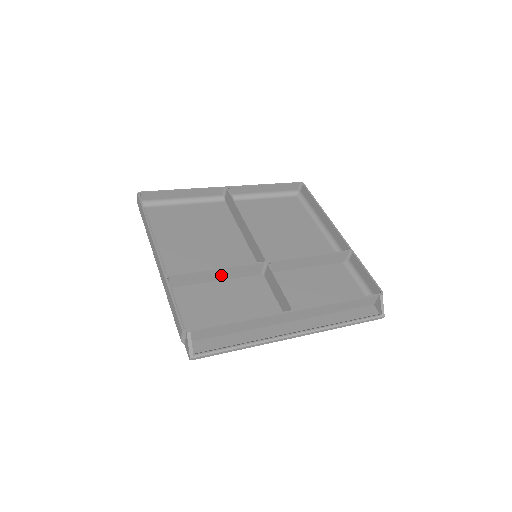
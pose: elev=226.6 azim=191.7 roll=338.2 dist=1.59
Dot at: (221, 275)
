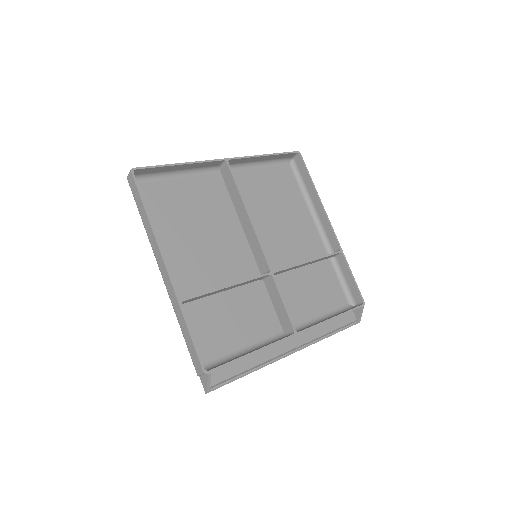
Dot at: (228, 288)
